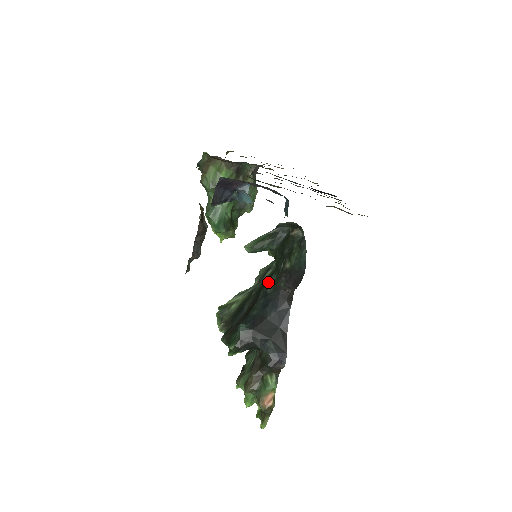
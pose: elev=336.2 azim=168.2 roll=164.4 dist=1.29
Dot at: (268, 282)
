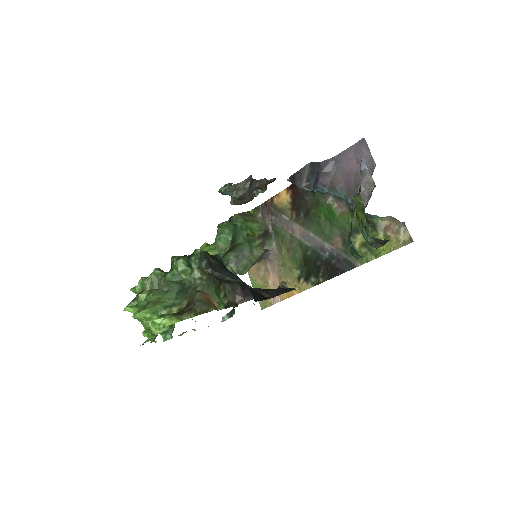
Dot at: occluded
